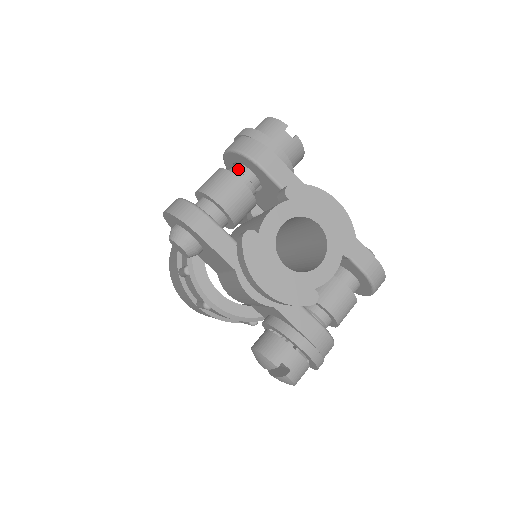
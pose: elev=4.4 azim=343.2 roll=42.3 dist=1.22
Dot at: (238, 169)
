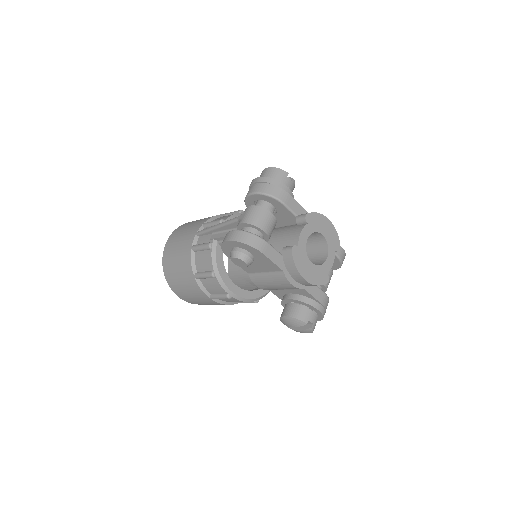
Dot at: (263, 204)
